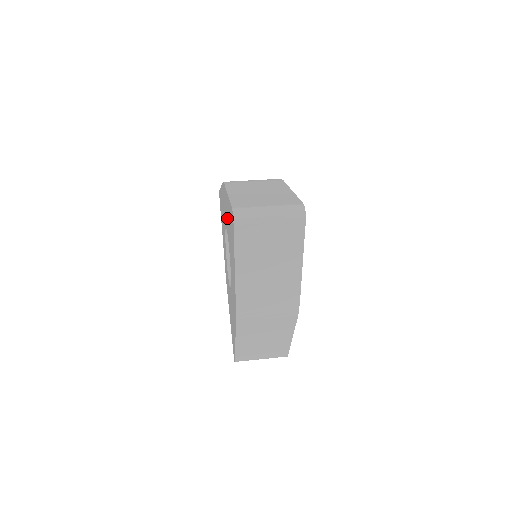
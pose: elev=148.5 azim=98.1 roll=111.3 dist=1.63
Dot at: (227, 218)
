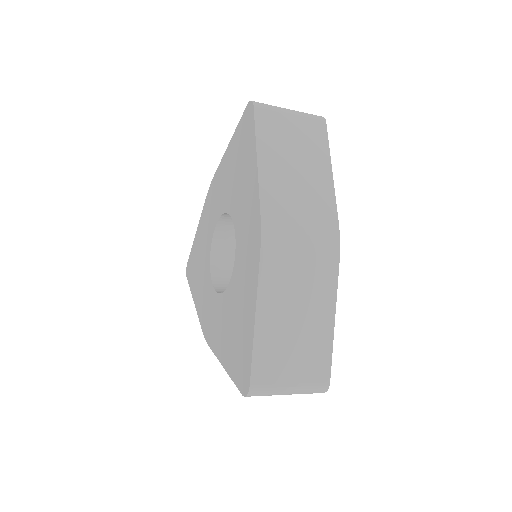
Dot at: (224, 186)
